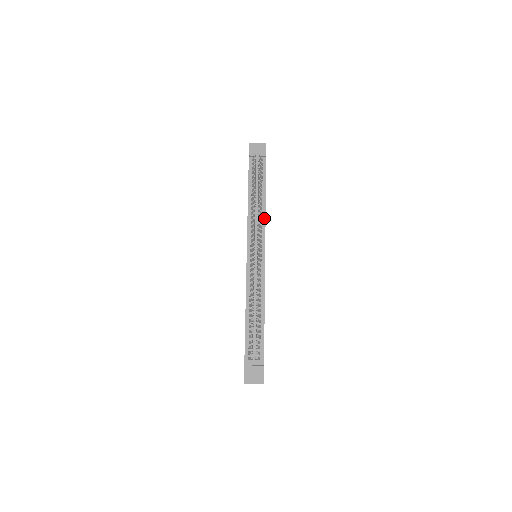
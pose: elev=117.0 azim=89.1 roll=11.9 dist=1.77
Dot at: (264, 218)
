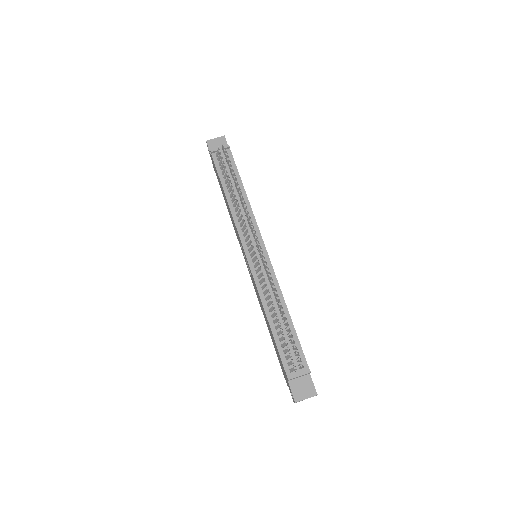
Dot at: (251, 212)
